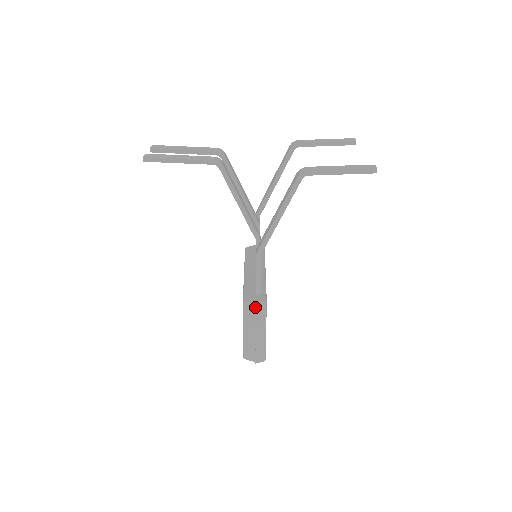
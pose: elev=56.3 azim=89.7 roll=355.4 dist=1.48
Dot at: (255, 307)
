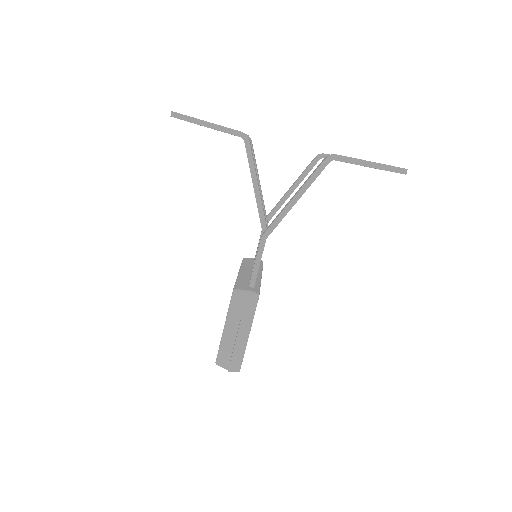
Dot at: (245, 298)
